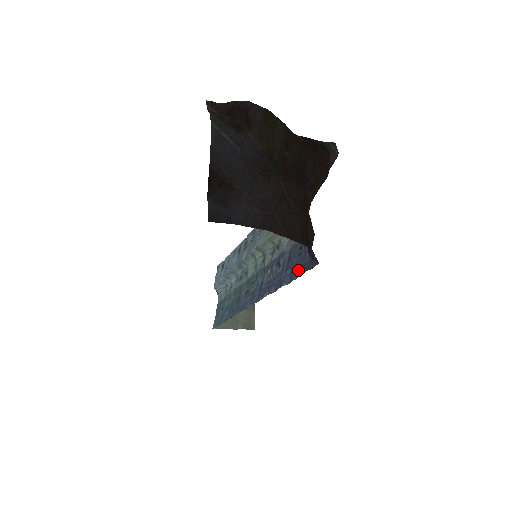
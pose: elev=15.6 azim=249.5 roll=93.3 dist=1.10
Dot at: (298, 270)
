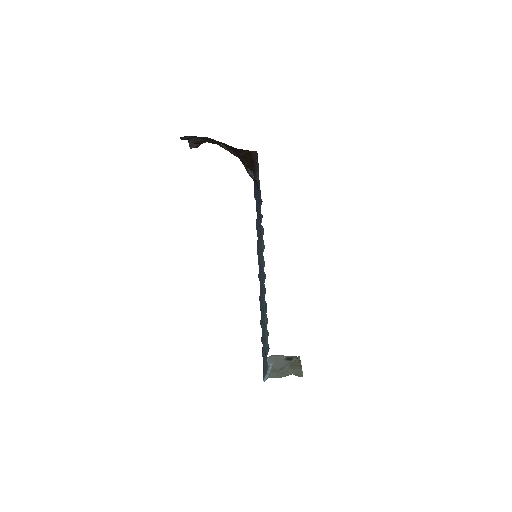
Dot at: (256, 200)
